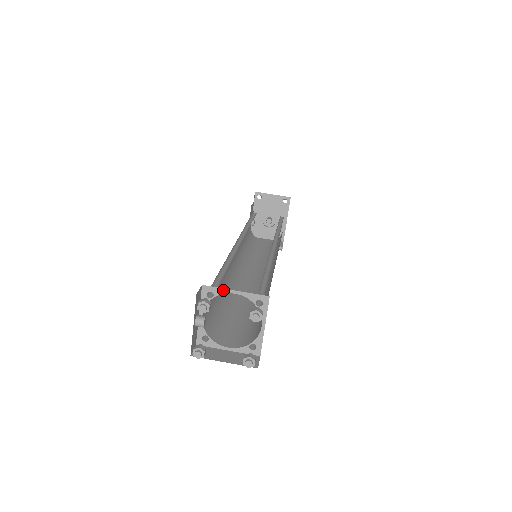
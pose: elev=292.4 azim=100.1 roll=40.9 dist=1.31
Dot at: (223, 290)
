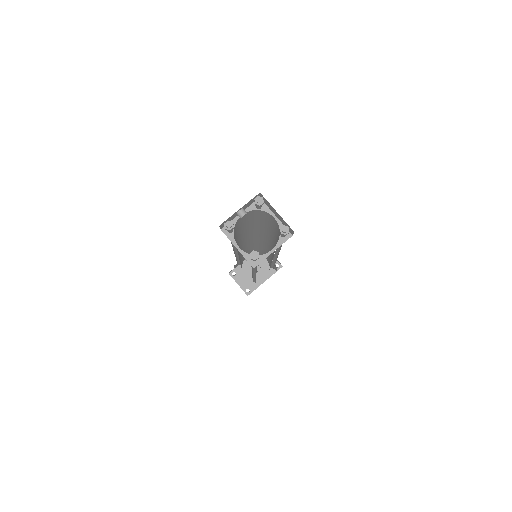
Dot at: (269, 210)
